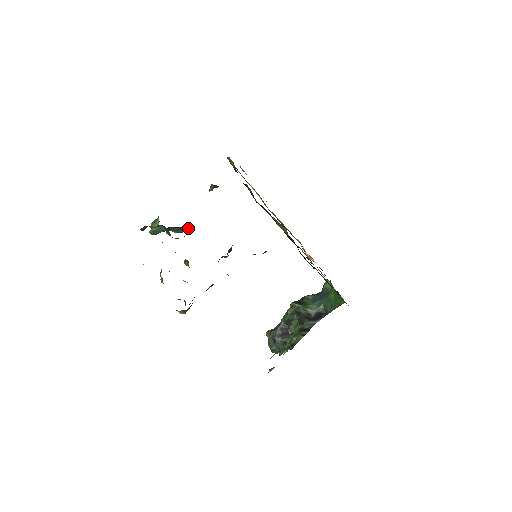
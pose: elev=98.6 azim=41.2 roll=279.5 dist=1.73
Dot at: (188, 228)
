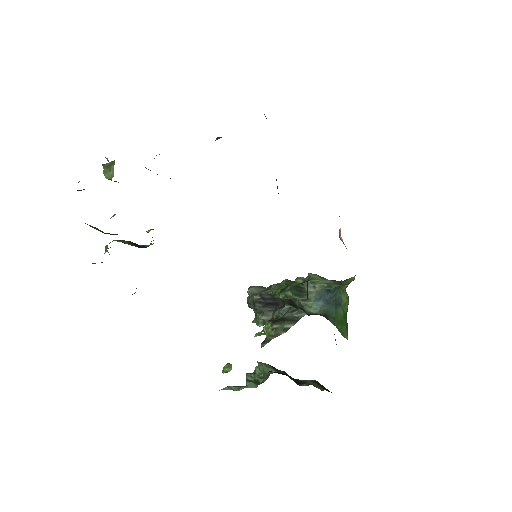
Dot at: occluded
